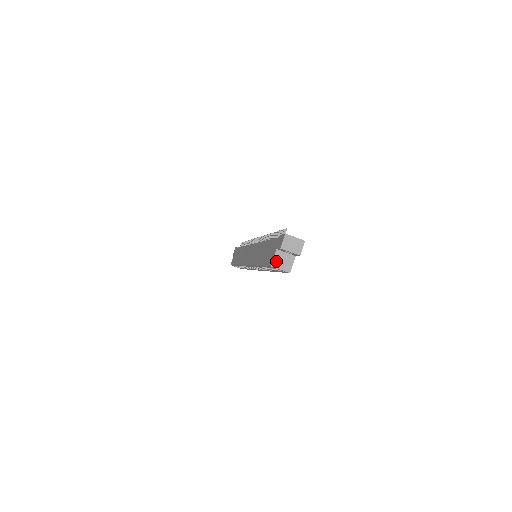
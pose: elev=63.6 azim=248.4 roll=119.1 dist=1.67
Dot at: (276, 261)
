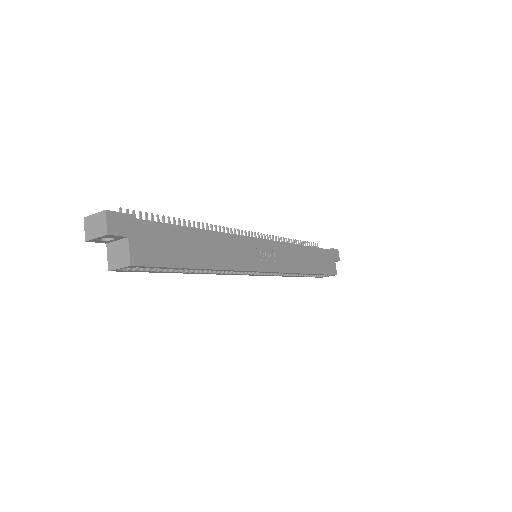
Dot at: (111, 260)
